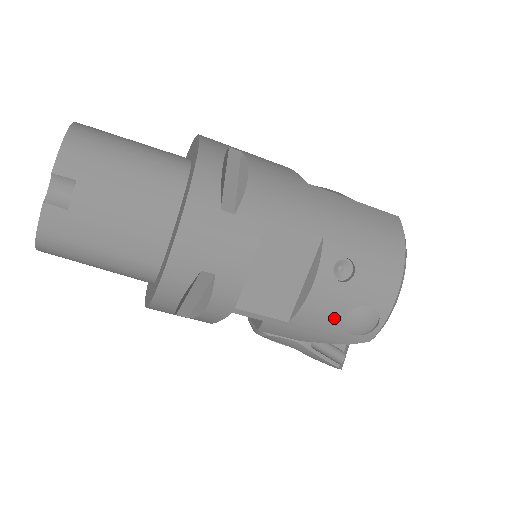
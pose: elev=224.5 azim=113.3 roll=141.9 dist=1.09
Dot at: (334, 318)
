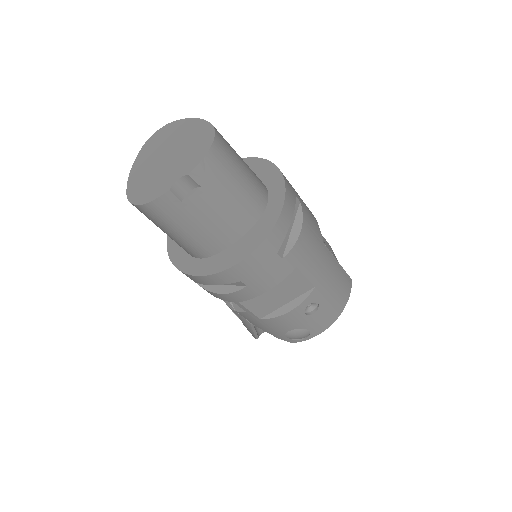
Dot at: (286, 328)
